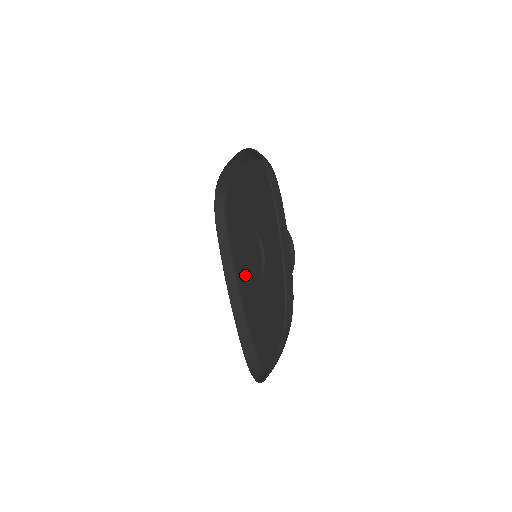
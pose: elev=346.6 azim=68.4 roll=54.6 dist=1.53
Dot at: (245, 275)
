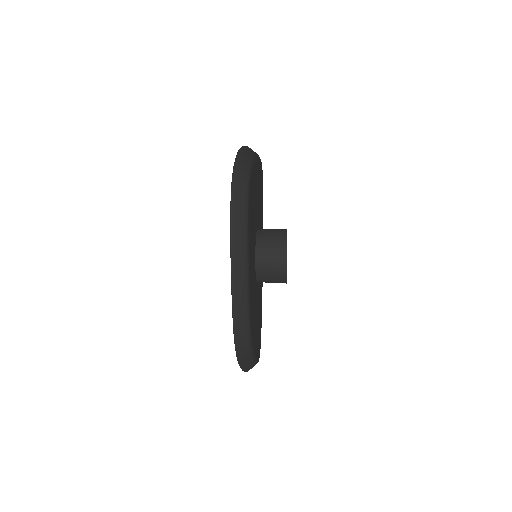
Dot at: occluded
